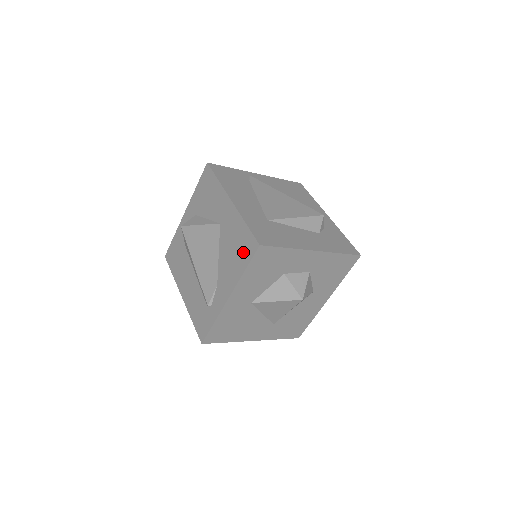
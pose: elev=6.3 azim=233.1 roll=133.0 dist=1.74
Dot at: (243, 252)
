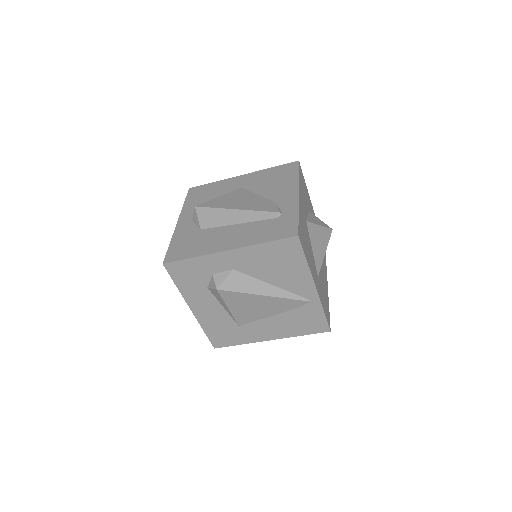
Dot at: (286, 173)
